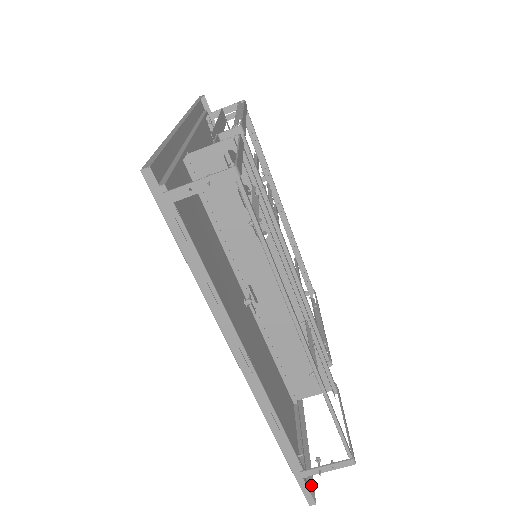
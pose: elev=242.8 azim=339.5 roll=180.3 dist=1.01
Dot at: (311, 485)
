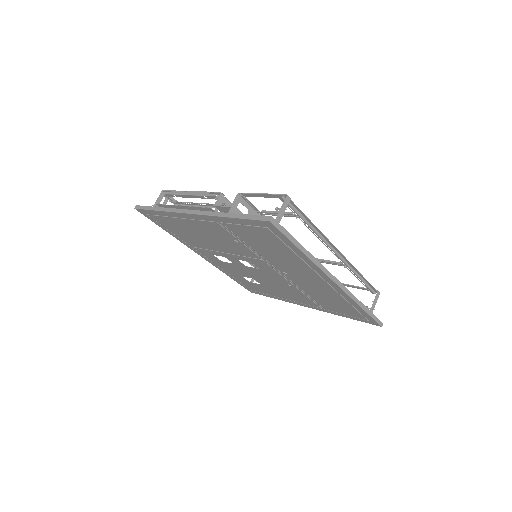
Dot at: occluded
